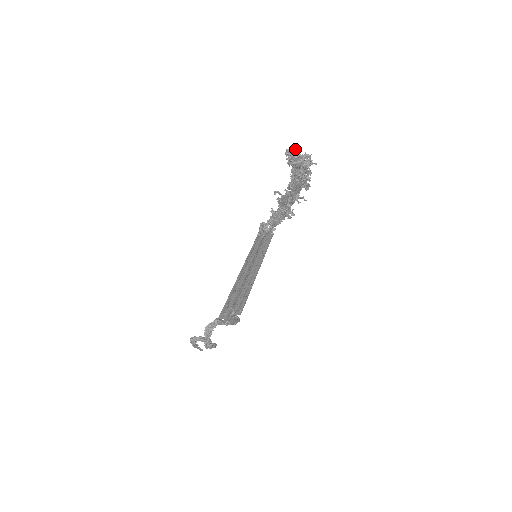
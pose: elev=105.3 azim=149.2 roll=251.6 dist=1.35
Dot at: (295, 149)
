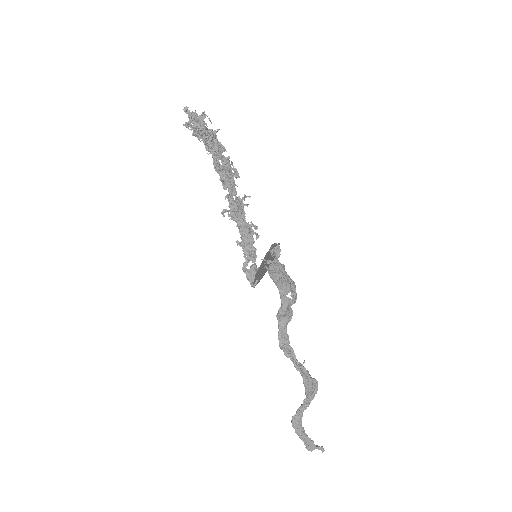
Dot at: (186, 107)
